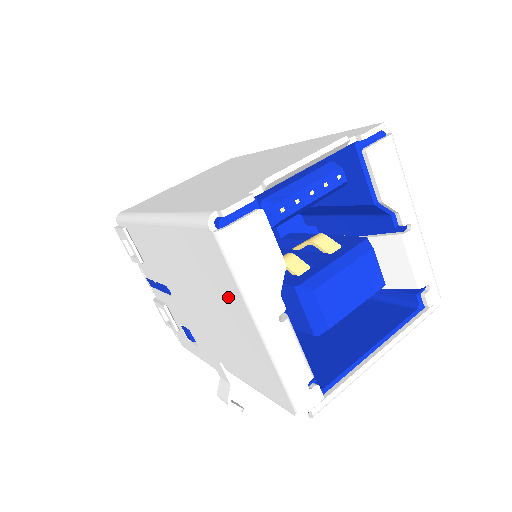
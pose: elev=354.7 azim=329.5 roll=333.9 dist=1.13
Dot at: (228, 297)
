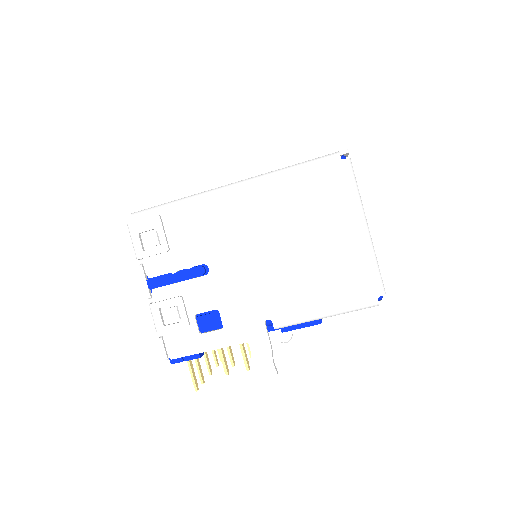
Dot at: (333, 214)
